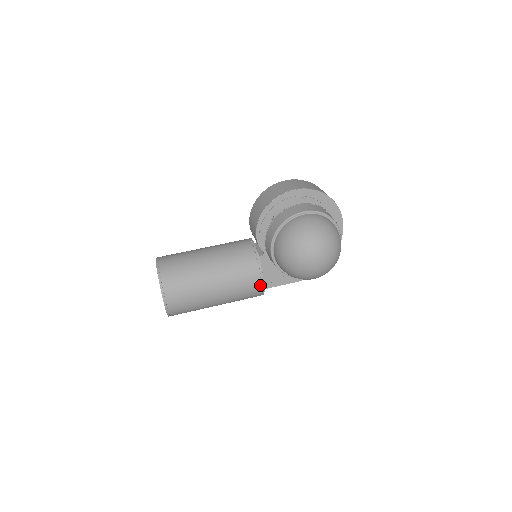
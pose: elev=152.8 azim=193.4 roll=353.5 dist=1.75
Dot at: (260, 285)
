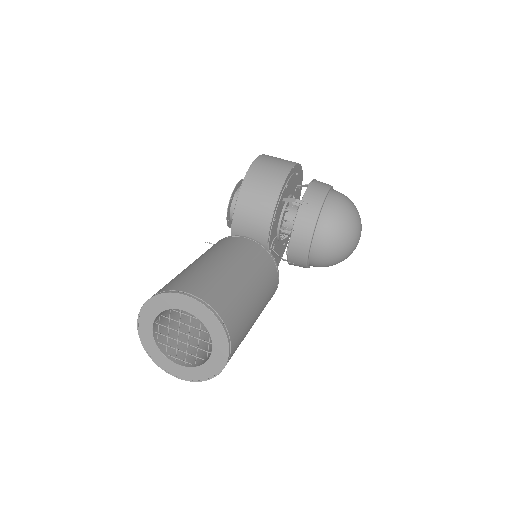
Dot at: (275, 290)
